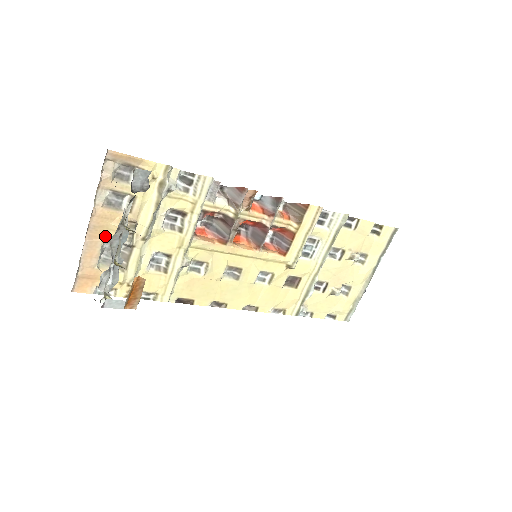
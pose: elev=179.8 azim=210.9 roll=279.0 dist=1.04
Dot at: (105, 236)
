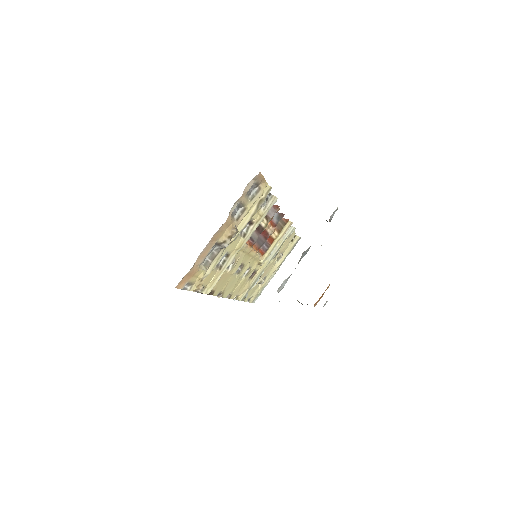
Dot at: (217, 239)
